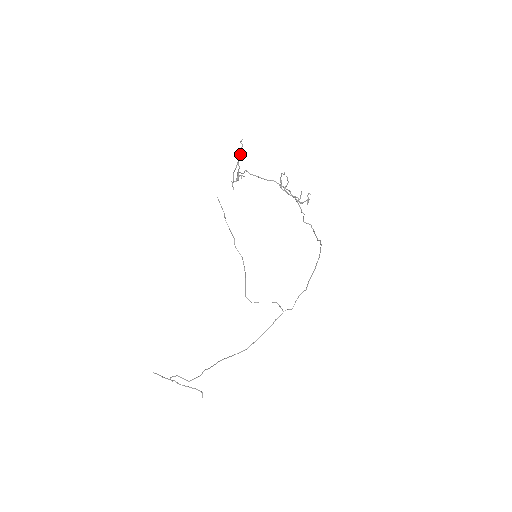
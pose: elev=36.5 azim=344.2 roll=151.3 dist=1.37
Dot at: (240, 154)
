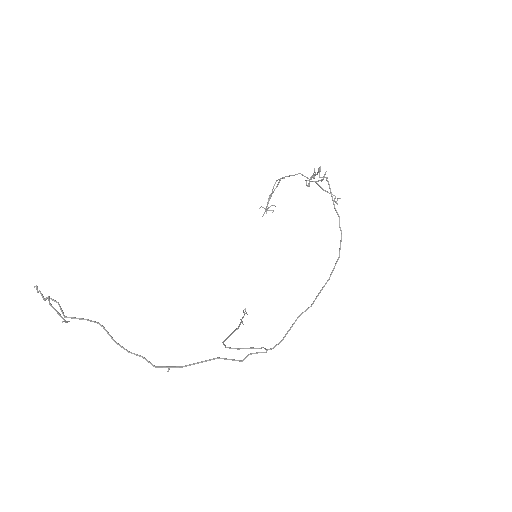
Dot at: (278, 184)
